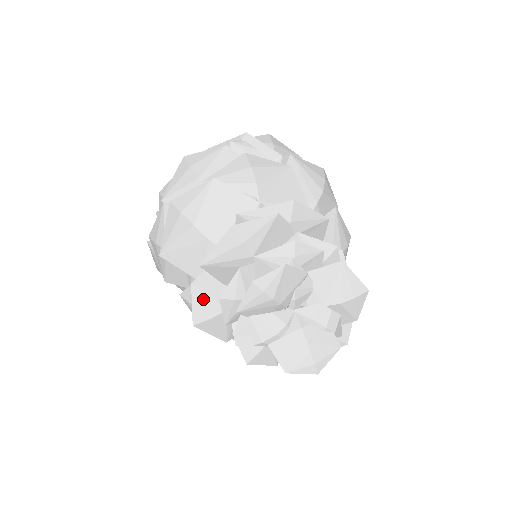
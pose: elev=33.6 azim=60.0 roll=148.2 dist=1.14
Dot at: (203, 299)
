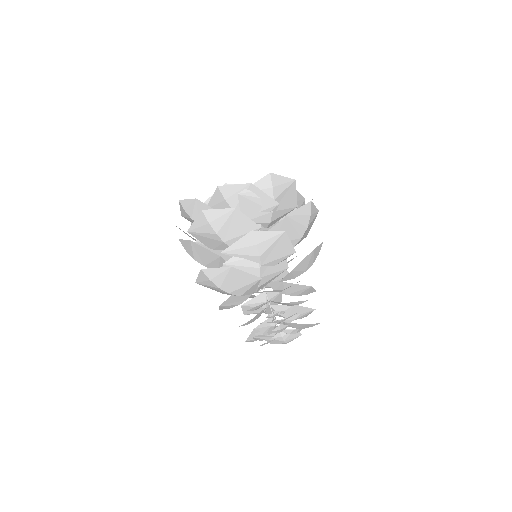
Dot at: (226, 307)
